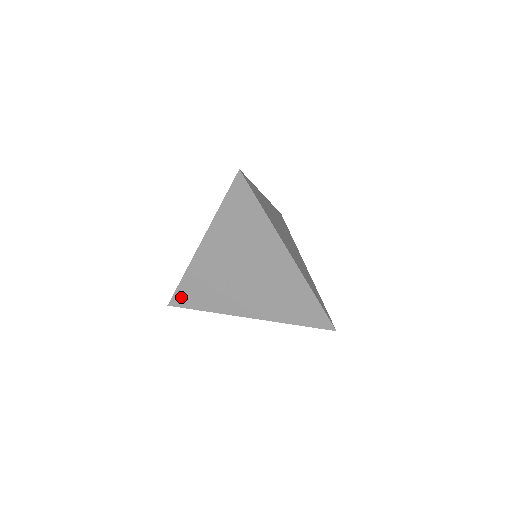
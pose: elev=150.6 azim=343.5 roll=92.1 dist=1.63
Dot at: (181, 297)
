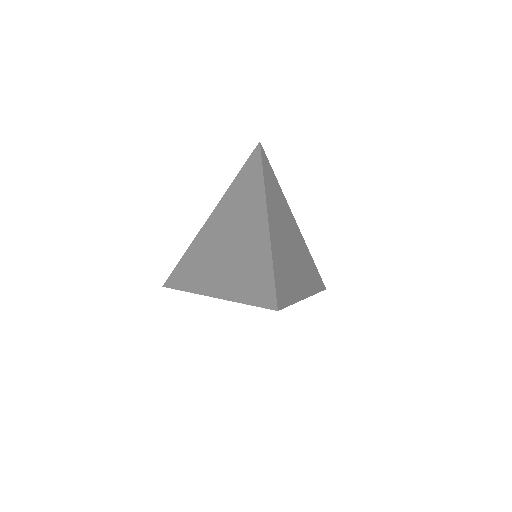
Dot at: (175, 276)
